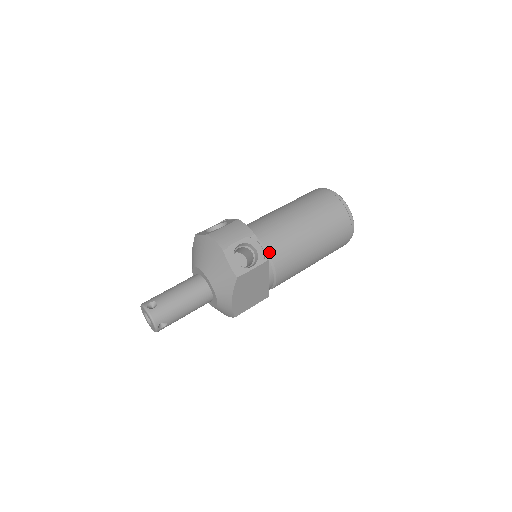
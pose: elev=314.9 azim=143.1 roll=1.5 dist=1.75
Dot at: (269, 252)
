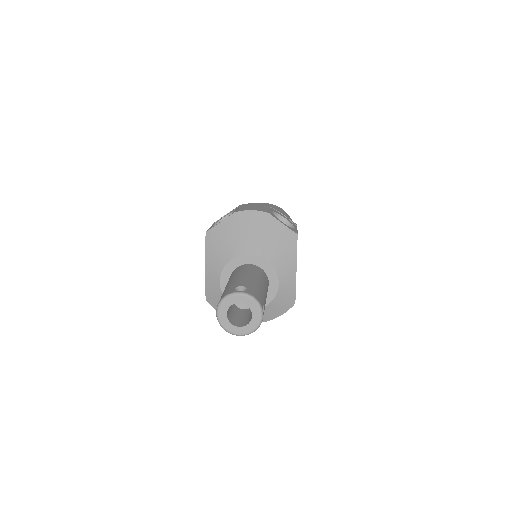
Dot at: occluded
